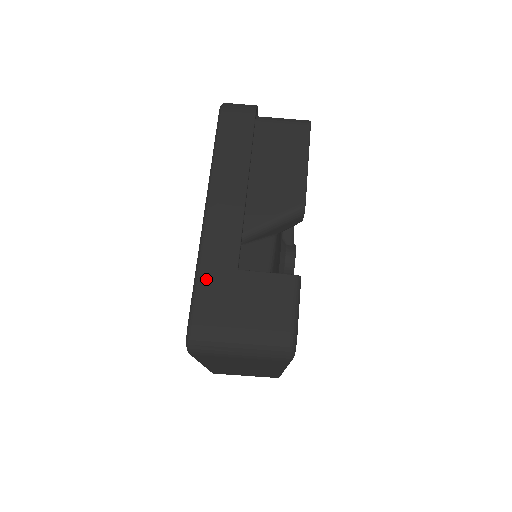
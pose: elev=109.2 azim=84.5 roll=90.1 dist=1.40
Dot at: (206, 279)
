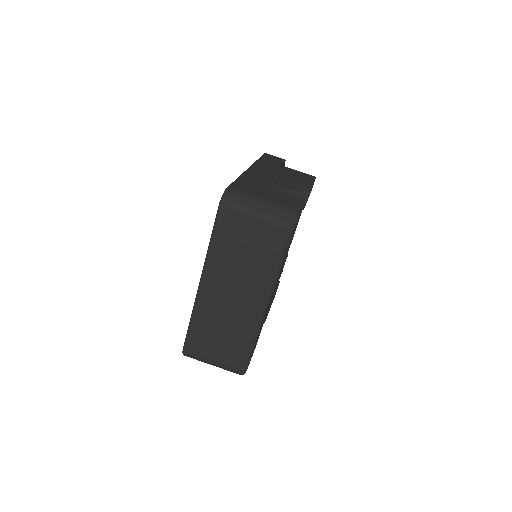
Dot at: (244, 180)
